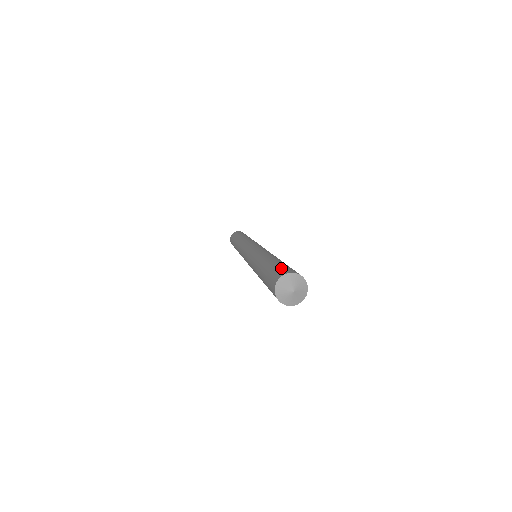
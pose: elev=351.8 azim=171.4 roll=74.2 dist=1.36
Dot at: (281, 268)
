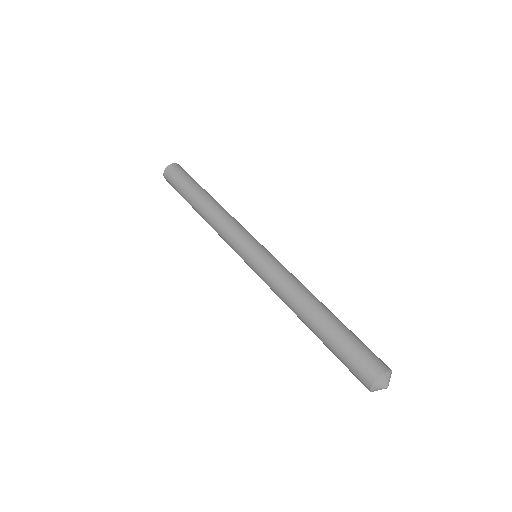
Dot at: (371, 352)
